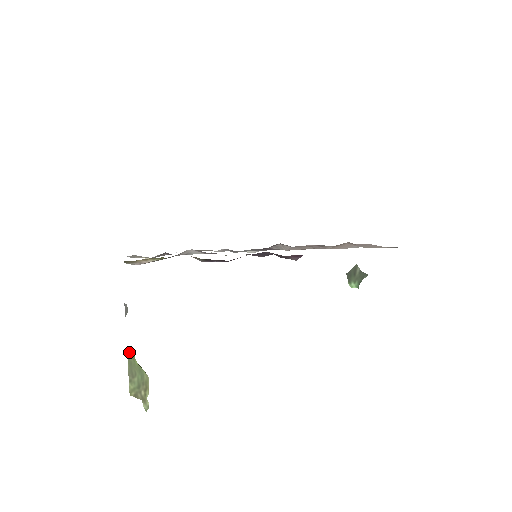
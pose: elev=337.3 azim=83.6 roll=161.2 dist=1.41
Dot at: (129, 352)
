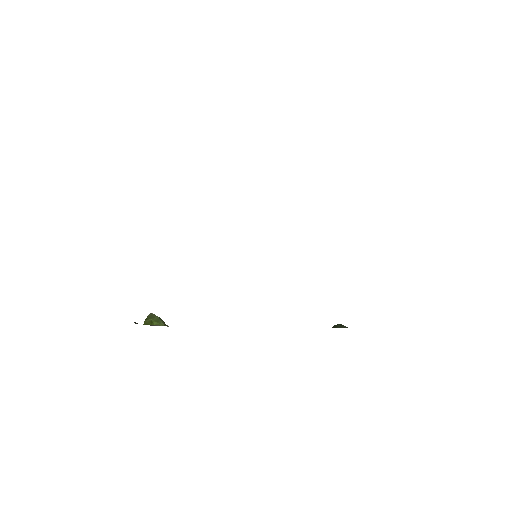
Dot at: occluded
